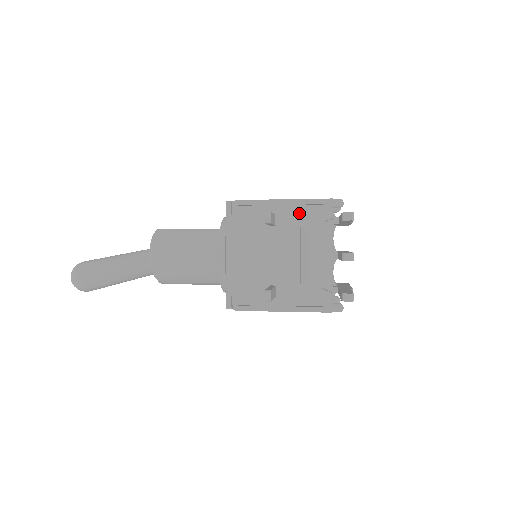
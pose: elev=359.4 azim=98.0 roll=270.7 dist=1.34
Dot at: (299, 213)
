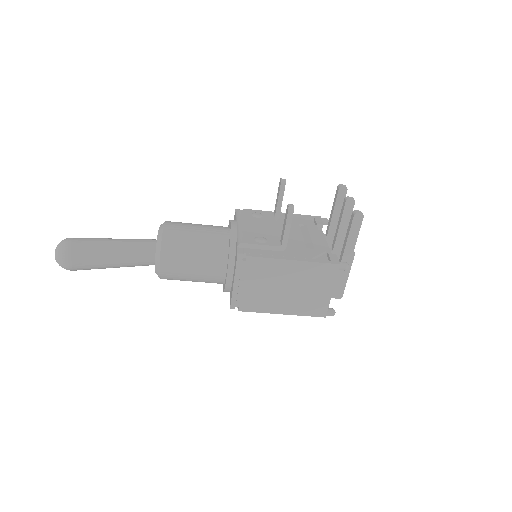
Dot at: (296, 219)
